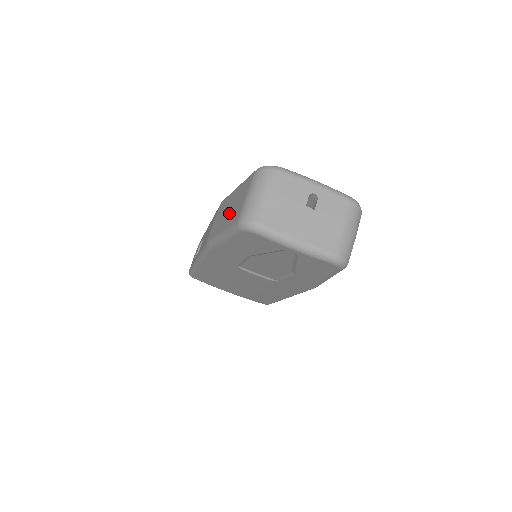
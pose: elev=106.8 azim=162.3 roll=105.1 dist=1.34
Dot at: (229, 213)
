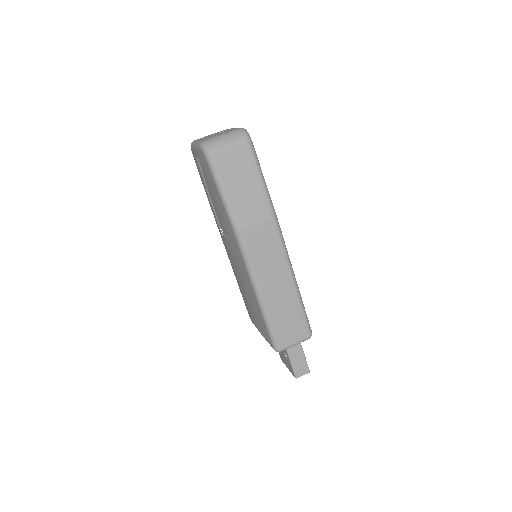
Dot at: occluded
